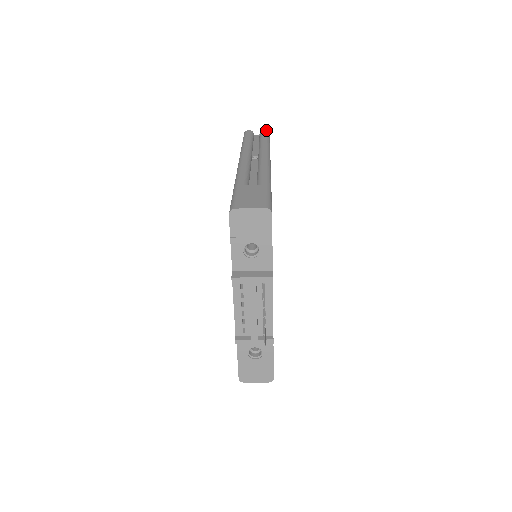
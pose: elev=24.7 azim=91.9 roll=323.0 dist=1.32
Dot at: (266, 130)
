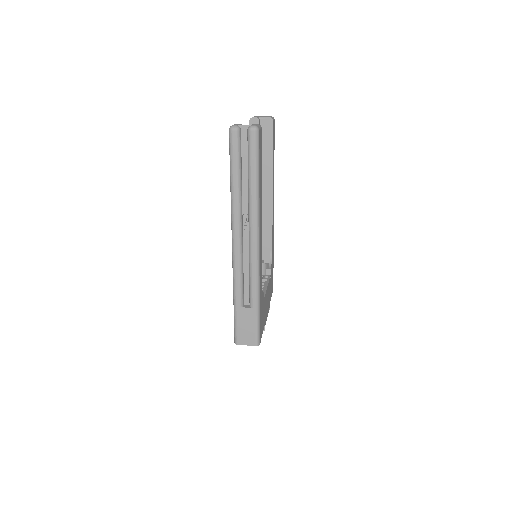
Dot at: (254, 133)
